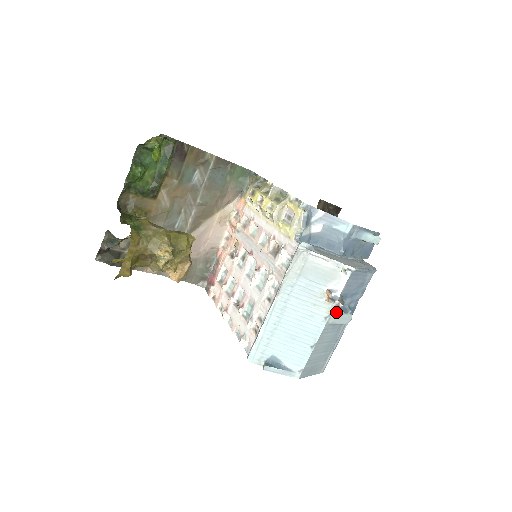
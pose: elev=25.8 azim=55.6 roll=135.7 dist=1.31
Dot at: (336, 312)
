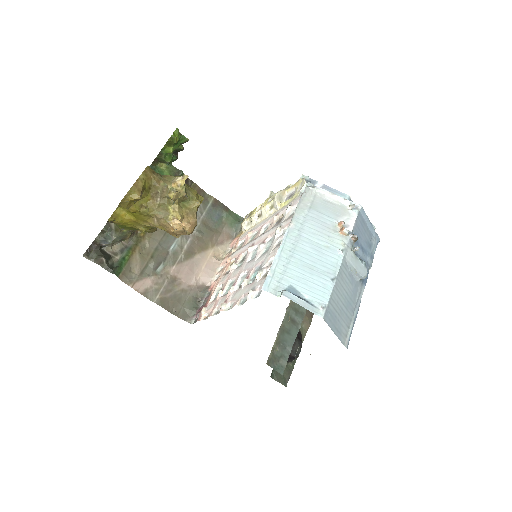
Dot at: (351, 250)
